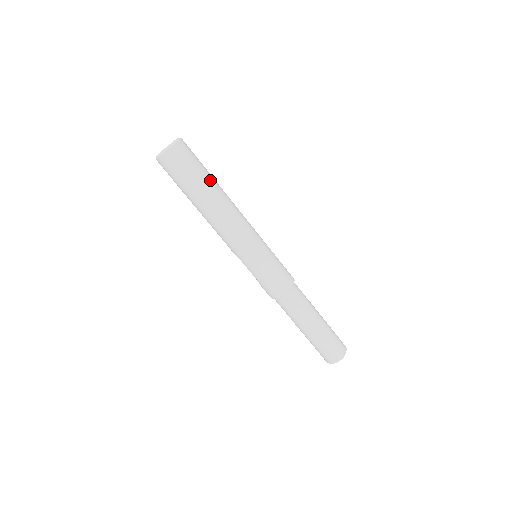
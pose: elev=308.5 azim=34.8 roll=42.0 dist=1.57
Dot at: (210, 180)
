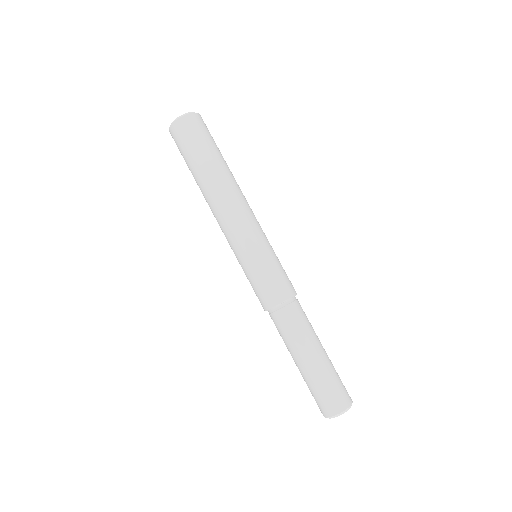
Dot at: (215, 159)
